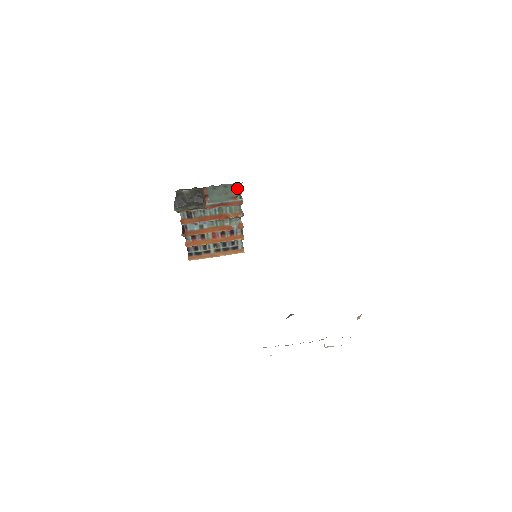
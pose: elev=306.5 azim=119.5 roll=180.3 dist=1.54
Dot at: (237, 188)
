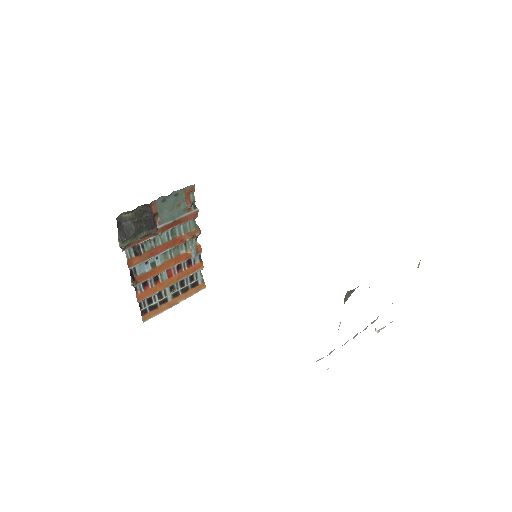
Dot at: (189, 194)
